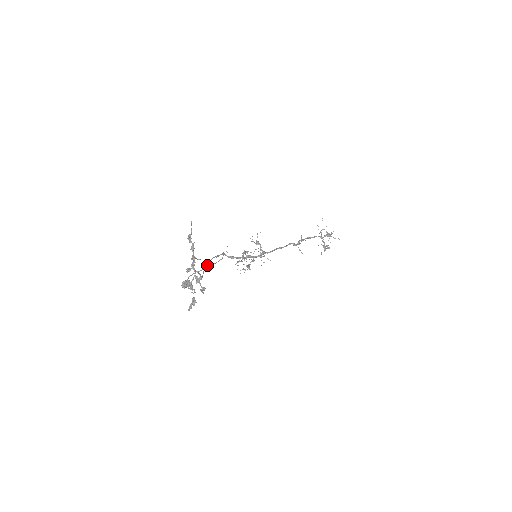
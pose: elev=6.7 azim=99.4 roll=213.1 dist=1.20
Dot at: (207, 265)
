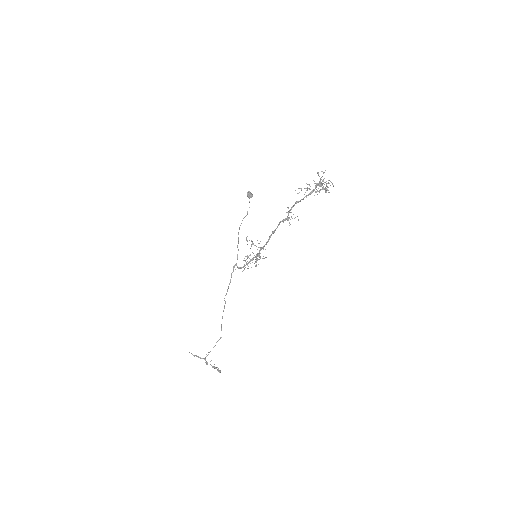
Dot at: (223, 311)
